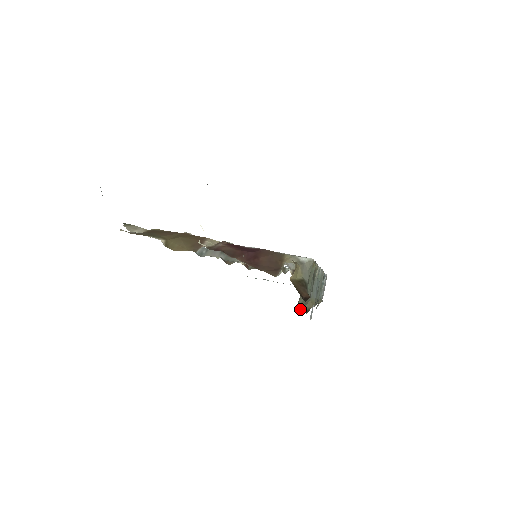
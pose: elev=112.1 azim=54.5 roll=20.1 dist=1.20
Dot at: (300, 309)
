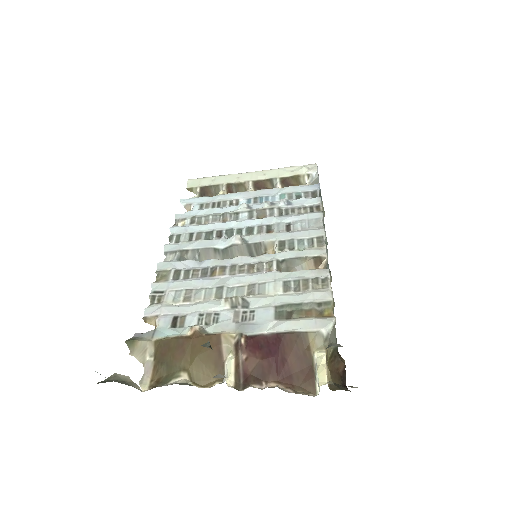
Dot at: occluded
